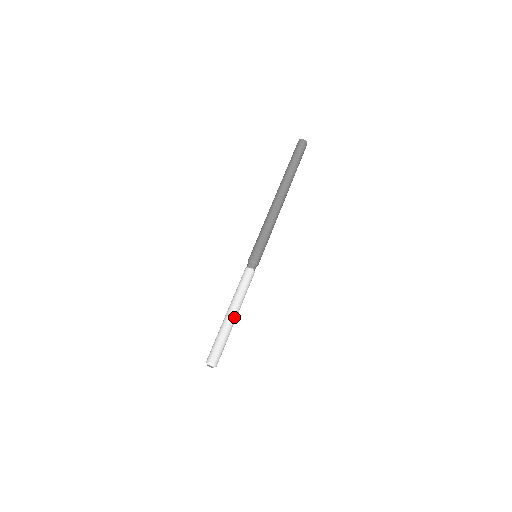
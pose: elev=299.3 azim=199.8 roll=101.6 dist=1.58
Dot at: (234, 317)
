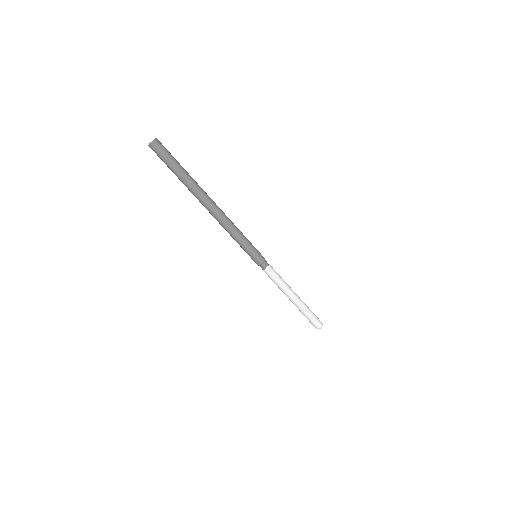
Dot at: (298, 297)
